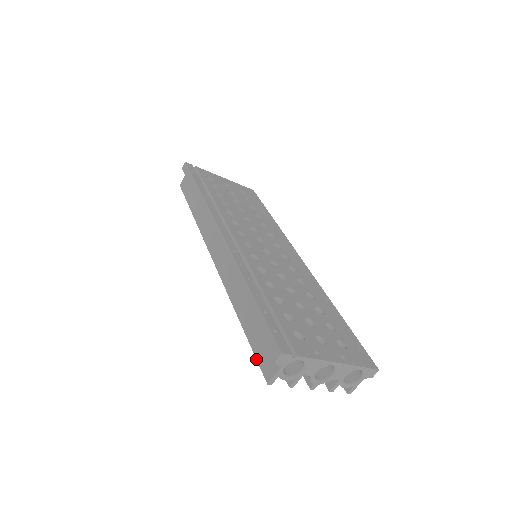
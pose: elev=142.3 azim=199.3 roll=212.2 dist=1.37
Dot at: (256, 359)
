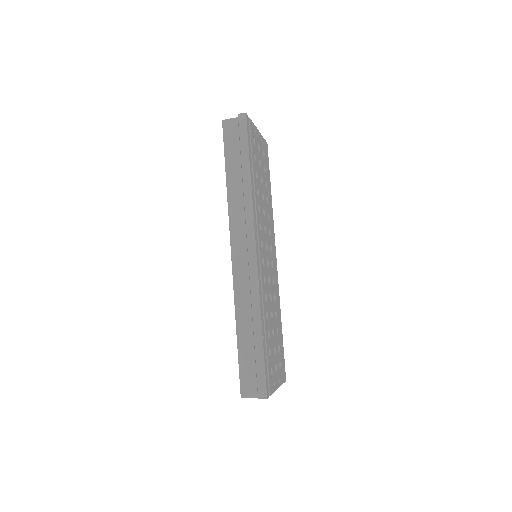
Dot at: (239, 375)
